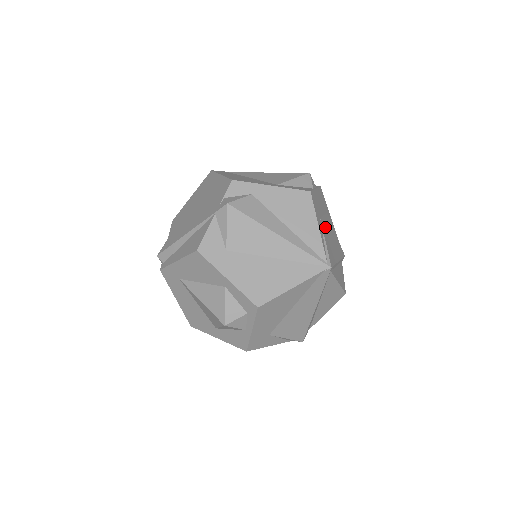
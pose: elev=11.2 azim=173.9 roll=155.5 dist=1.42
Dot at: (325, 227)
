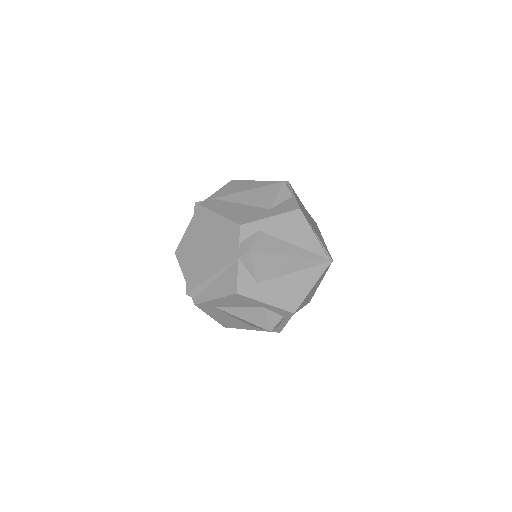
Dot at: (311, 223)
